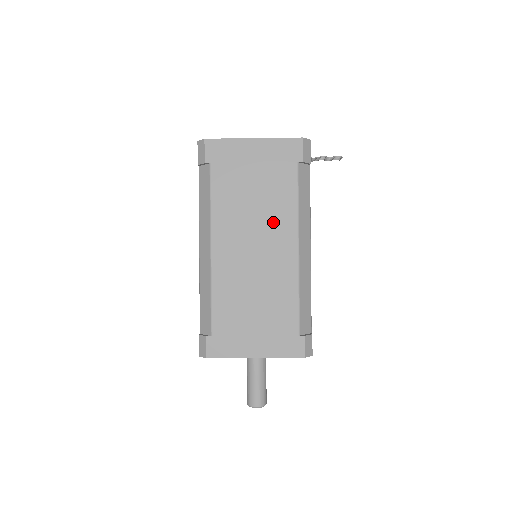
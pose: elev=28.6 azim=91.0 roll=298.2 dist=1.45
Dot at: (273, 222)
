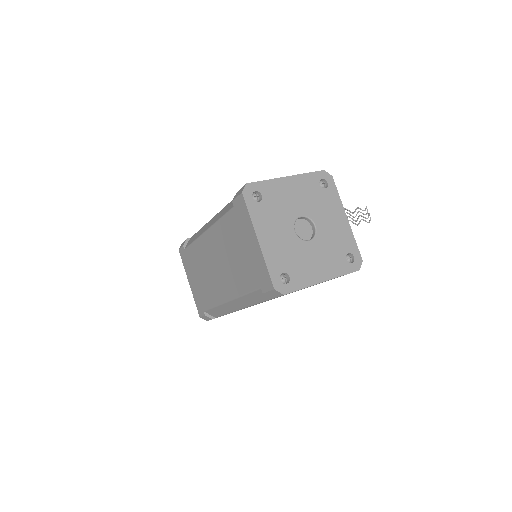
Dot at: occluded
